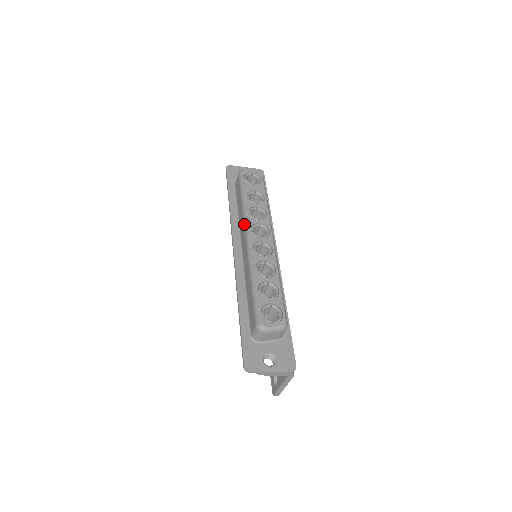
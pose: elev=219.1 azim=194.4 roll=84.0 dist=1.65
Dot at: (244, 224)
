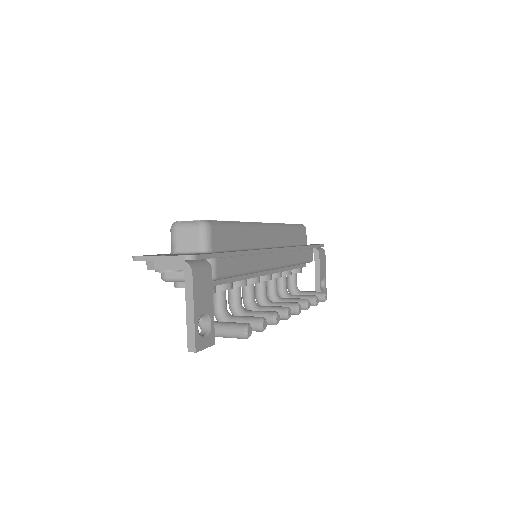
Dot at: occluded
